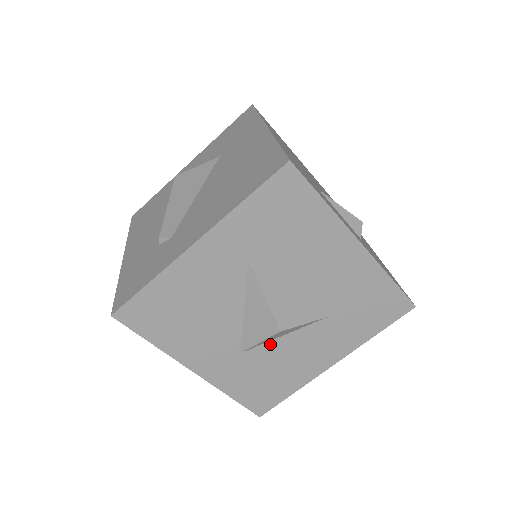
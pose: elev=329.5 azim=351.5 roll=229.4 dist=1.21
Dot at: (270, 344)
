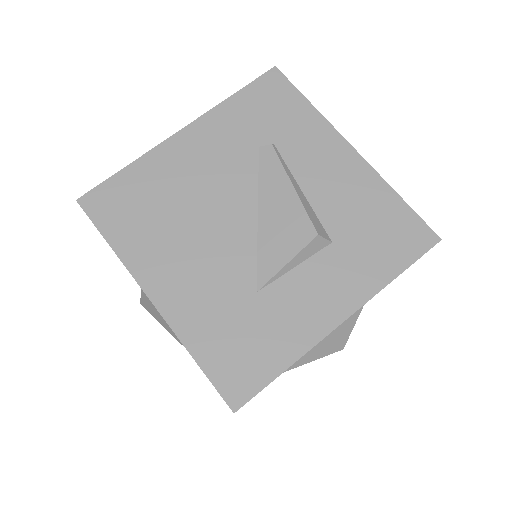
Dot at: occluded
